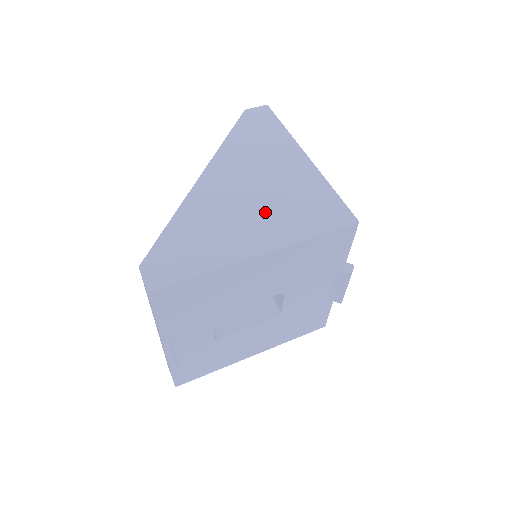
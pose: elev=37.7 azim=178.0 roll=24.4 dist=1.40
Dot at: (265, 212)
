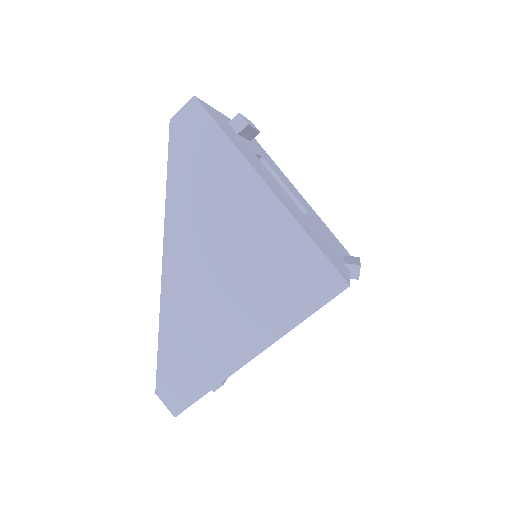
Dot at: (245, 299)
